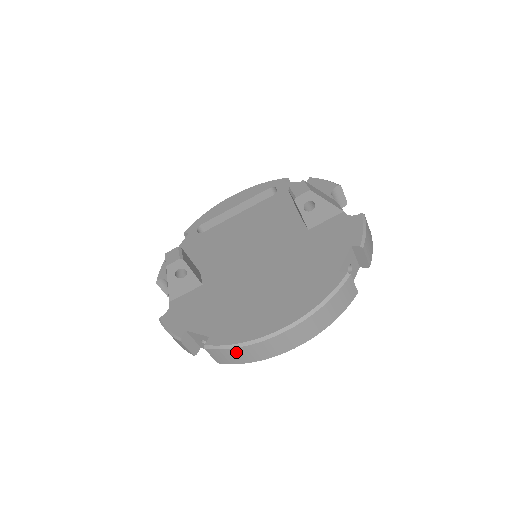
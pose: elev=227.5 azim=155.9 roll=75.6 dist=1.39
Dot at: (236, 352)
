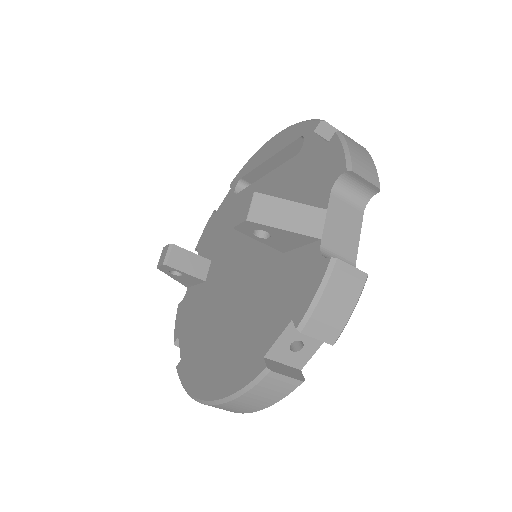
Dot at: occluded
